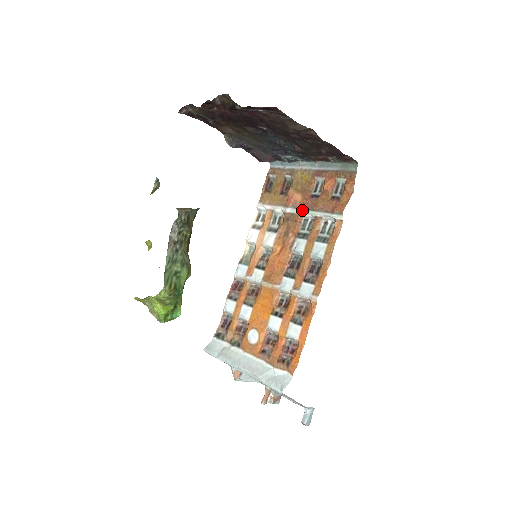
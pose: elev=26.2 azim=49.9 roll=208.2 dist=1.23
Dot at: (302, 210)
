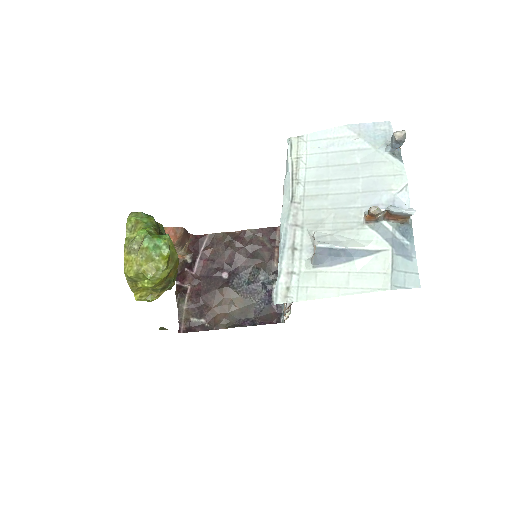
Dot at: occluded
